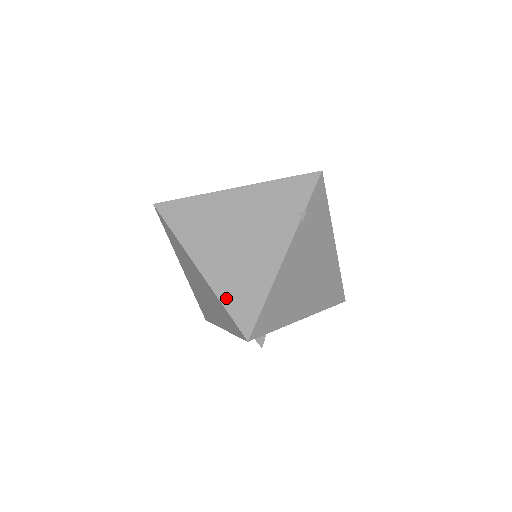
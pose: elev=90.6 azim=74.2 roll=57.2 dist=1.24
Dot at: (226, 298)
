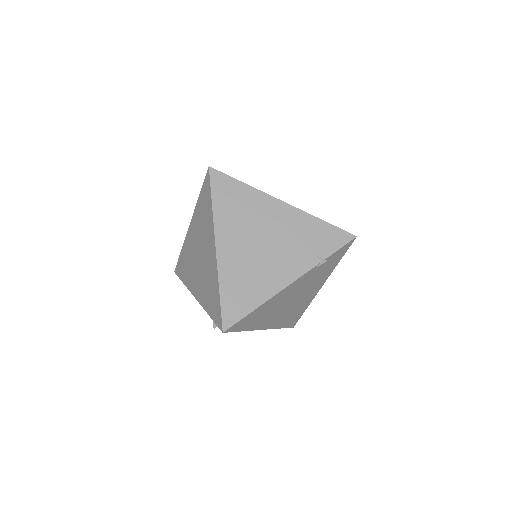
Dot at: (225, 287)
